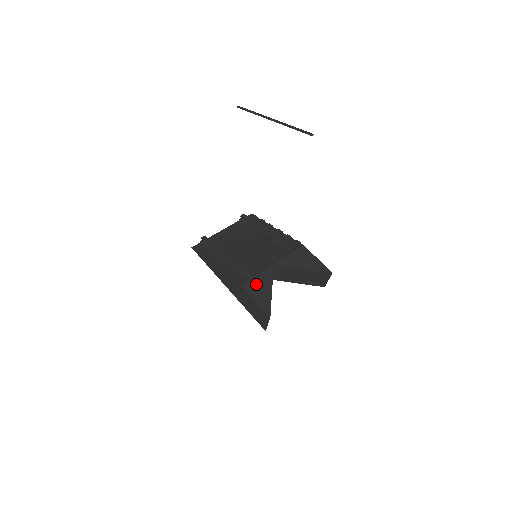
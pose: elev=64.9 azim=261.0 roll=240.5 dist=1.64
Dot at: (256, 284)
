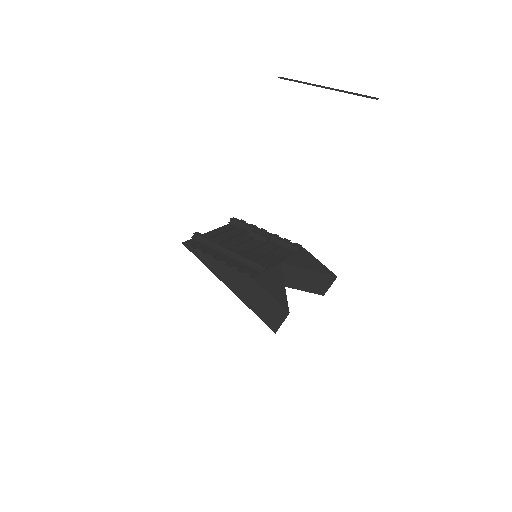
Dot at: (268, 279)
